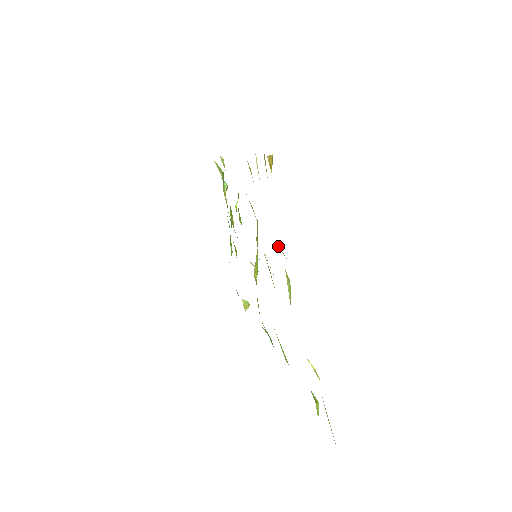
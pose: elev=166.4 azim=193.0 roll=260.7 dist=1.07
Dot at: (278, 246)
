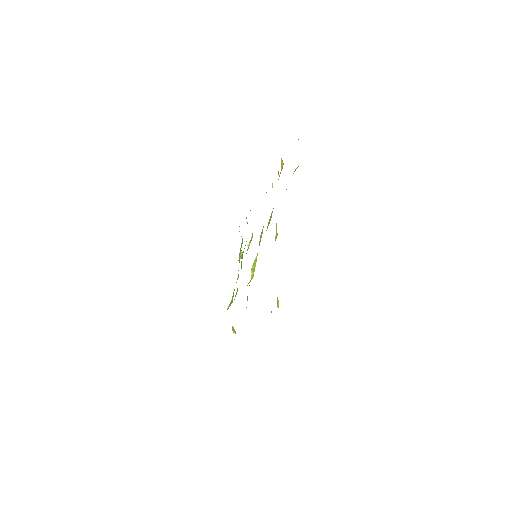
Dot at: occluded
